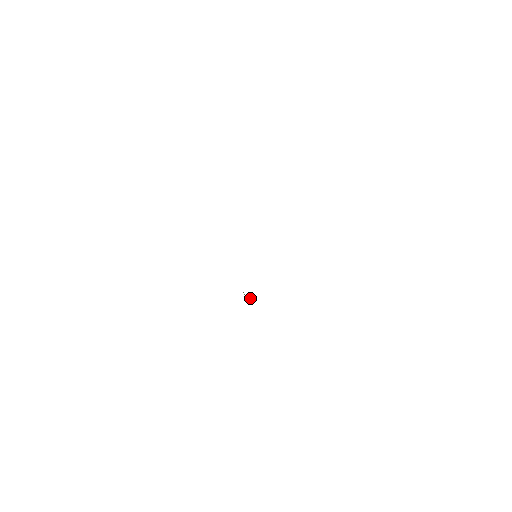
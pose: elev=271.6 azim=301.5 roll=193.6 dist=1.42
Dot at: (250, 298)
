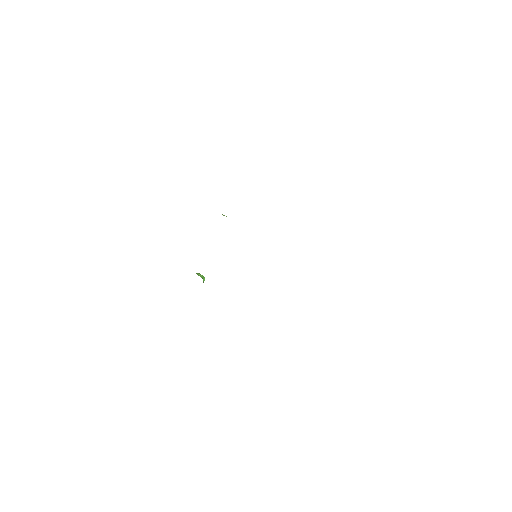
Dot at: occluded
